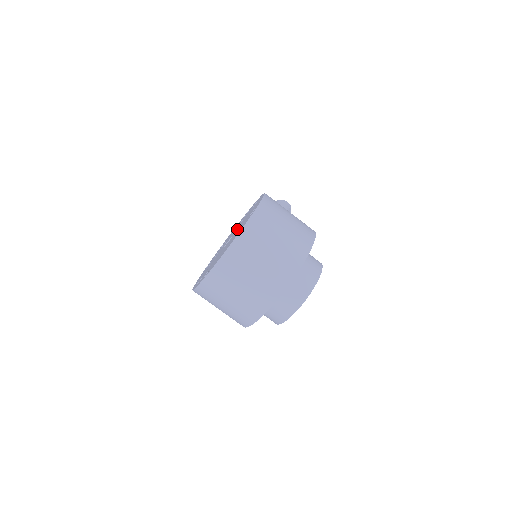
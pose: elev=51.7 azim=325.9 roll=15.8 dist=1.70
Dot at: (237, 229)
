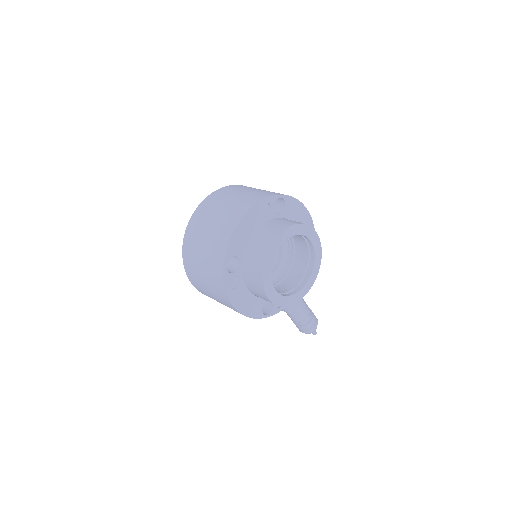
Dot at: occluded
